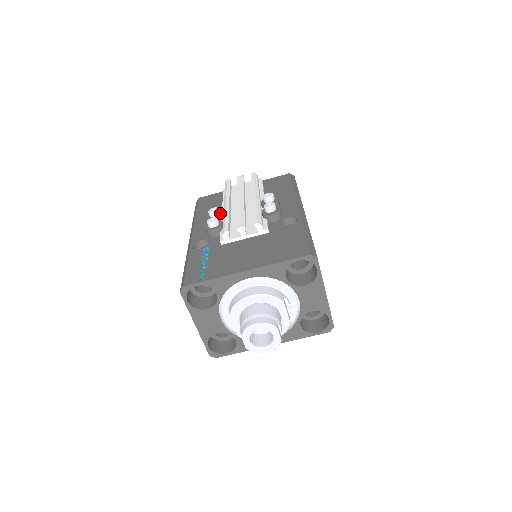
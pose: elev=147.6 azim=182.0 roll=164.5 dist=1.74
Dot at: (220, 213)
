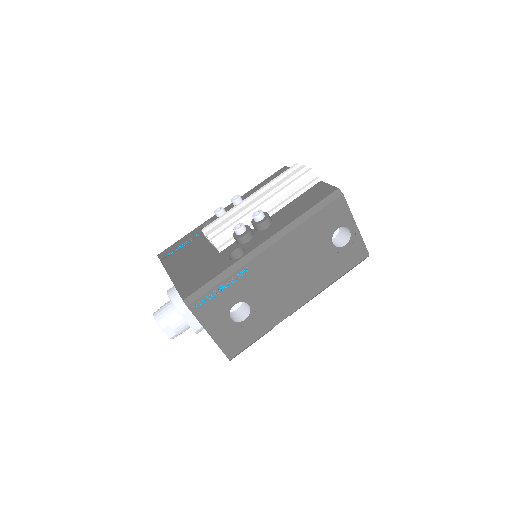
Dot at: occluded
